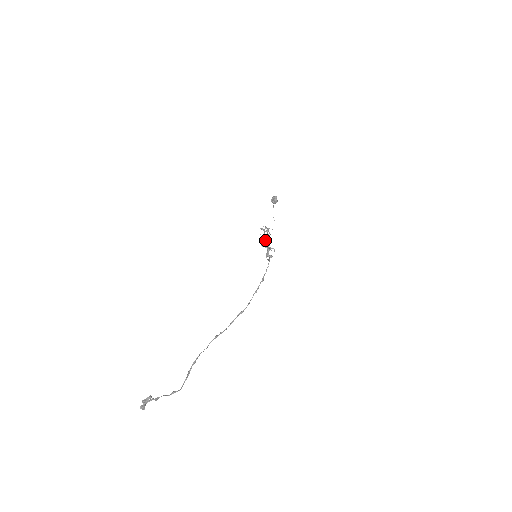
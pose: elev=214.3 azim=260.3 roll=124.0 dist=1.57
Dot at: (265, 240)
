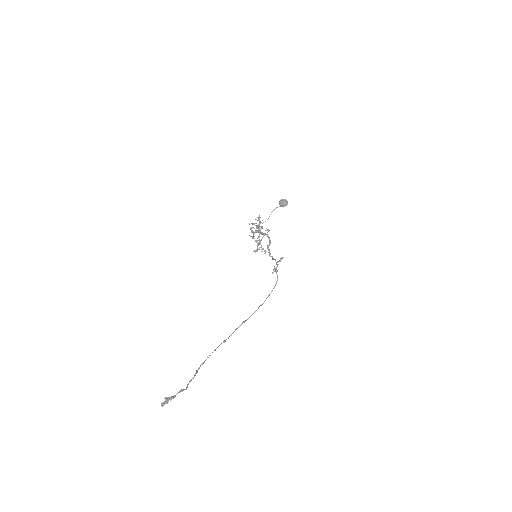
Dot at: (283, 257)
